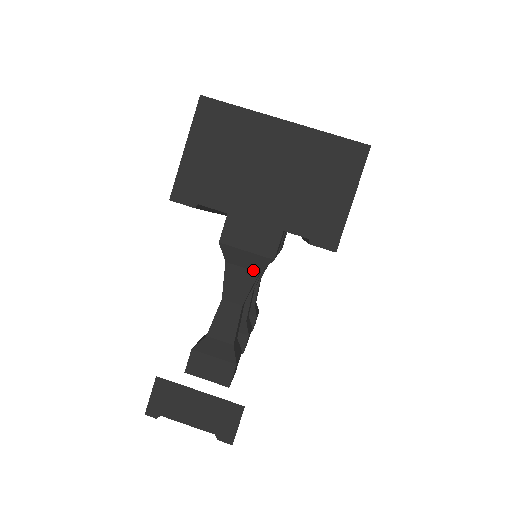
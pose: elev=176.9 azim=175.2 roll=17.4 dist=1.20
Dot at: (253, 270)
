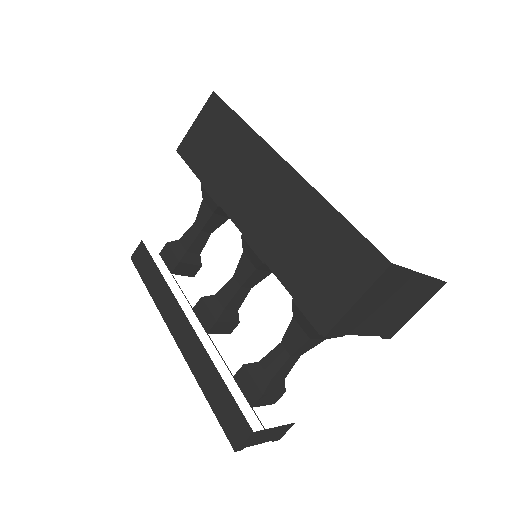
Dot at: (323, 339)
